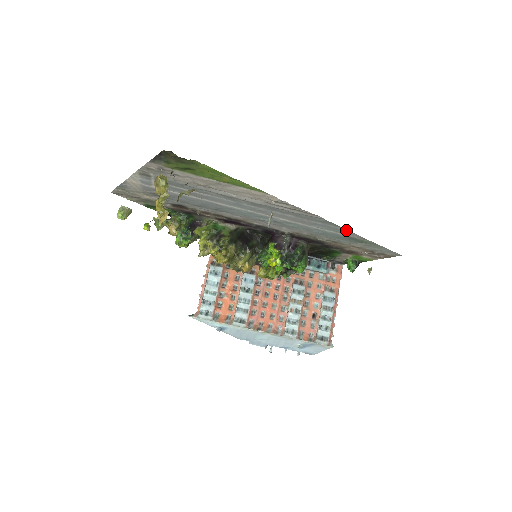
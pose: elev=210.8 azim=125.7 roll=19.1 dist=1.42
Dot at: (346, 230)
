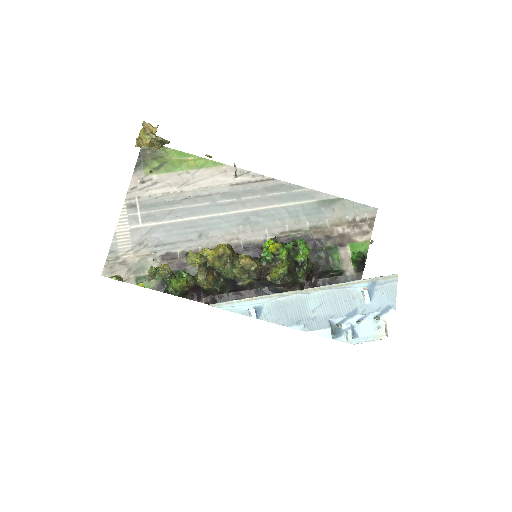
Dot at: (308, 190)
